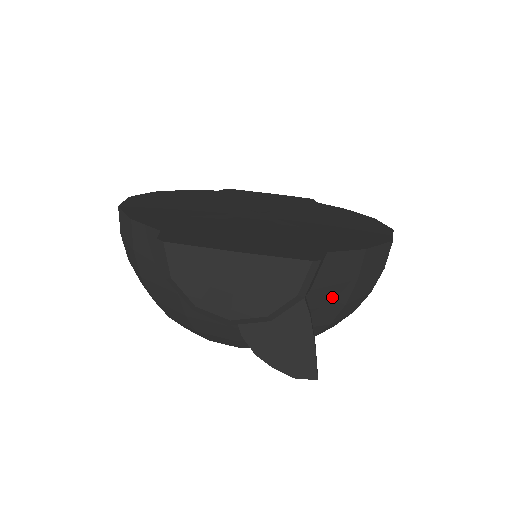
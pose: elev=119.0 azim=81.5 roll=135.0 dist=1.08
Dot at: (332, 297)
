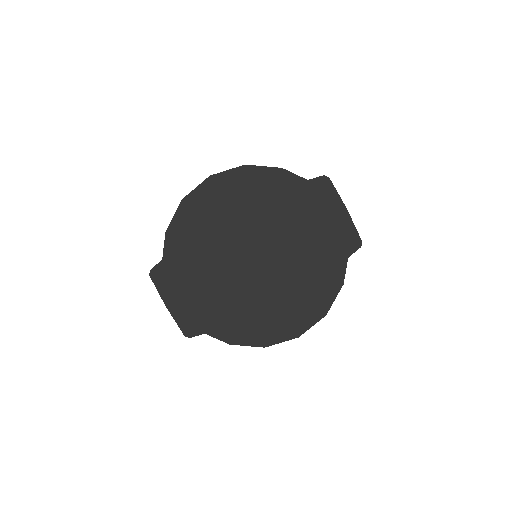
Dot at: occluded
